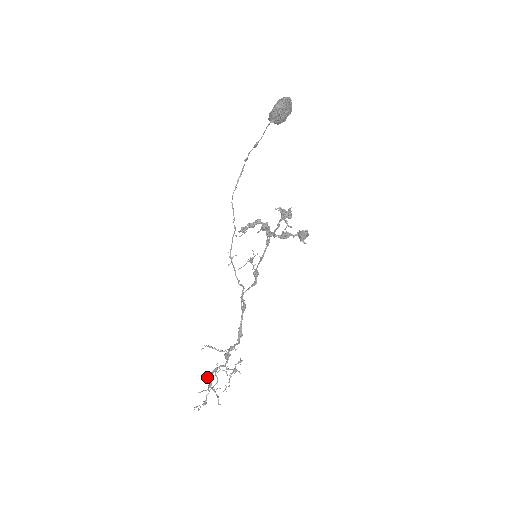
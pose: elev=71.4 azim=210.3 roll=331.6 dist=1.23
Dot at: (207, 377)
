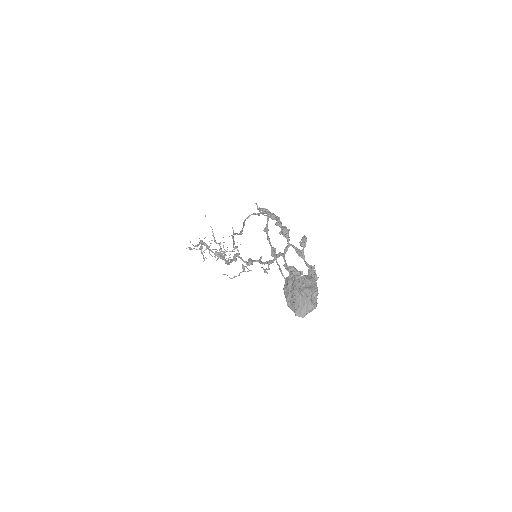
Dot at: (200, 243)
